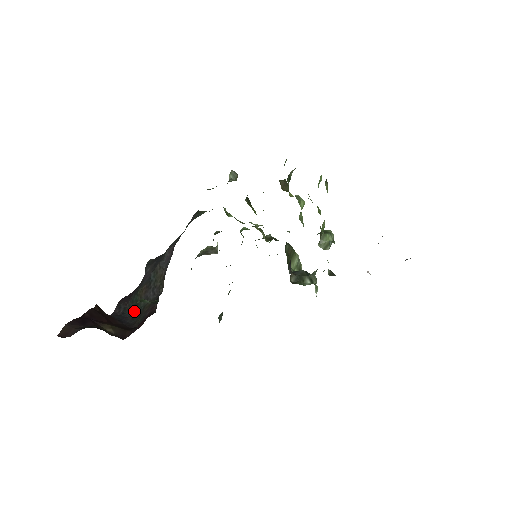
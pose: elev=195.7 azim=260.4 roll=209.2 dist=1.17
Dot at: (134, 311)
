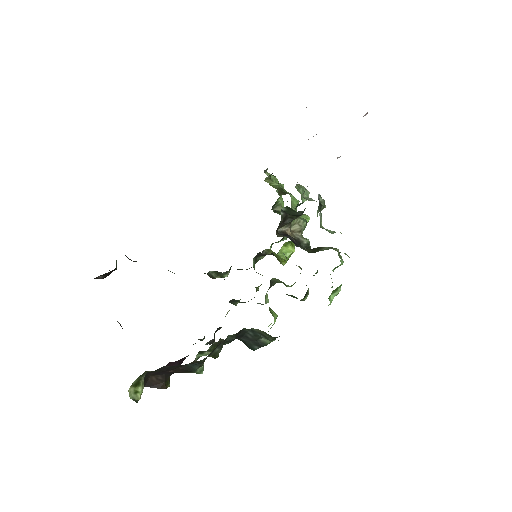
Dot at: occluded
